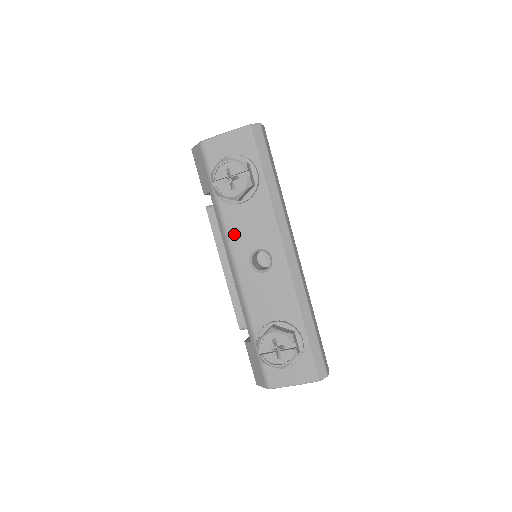
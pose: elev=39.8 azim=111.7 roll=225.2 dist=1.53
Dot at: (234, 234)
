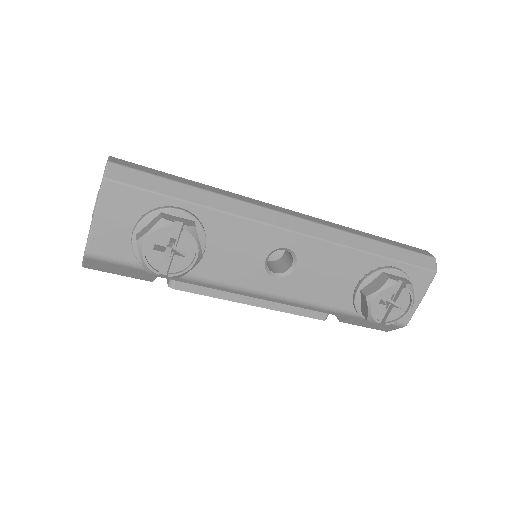
Dot at: (230, 276)
